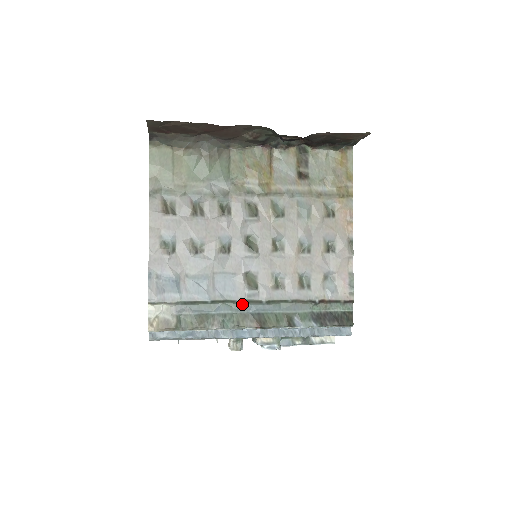
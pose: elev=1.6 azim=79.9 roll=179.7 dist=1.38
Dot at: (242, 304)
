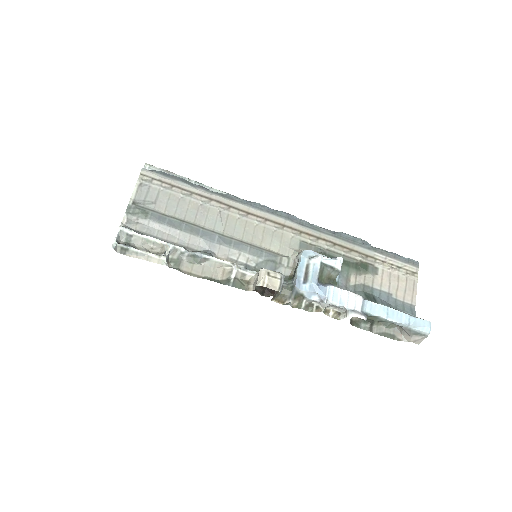
Dot at: occluded
